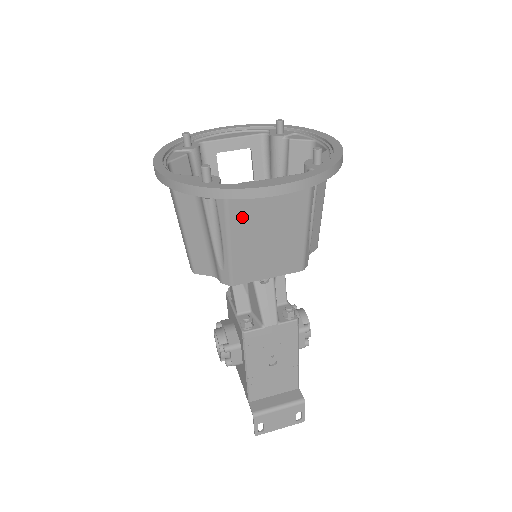
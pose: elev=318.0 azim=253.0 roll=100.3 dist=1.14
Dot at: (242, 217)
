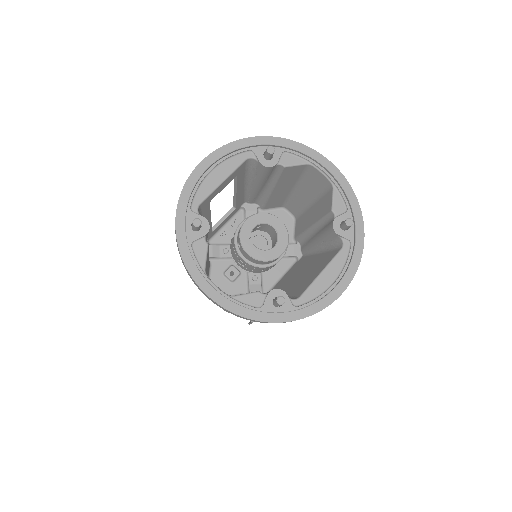
Dot at: occluded
